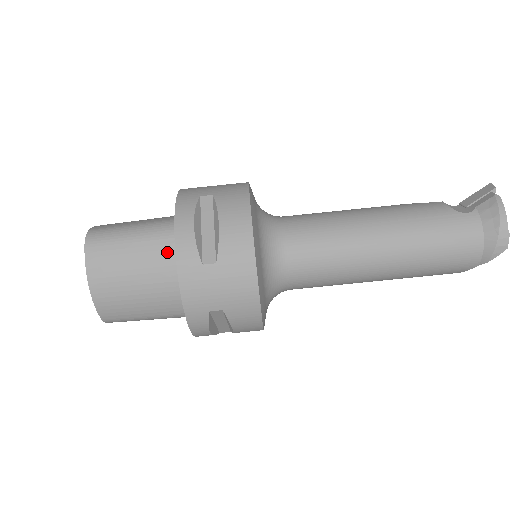
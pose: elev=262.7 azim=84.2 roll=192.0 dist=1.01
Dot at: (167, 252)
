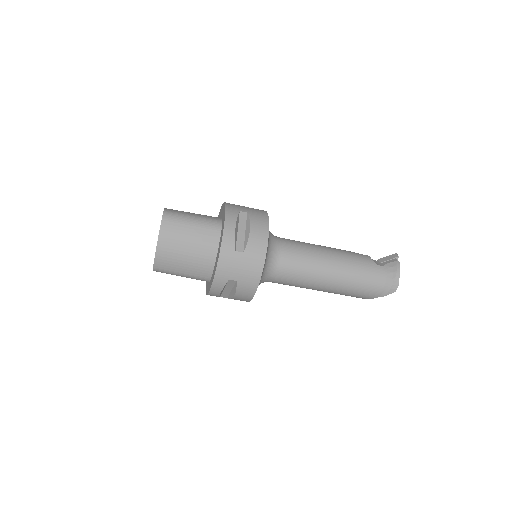
Dot at: (212, 238)
